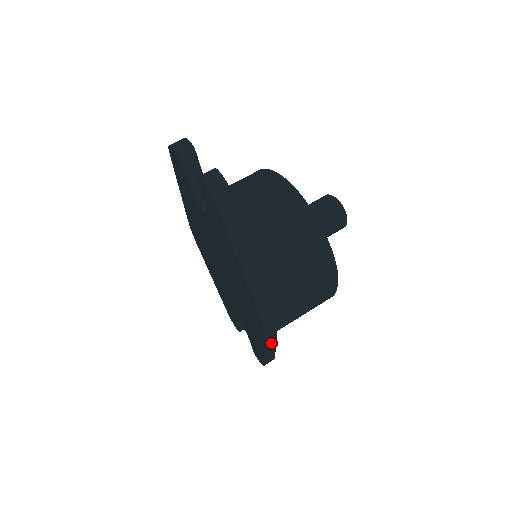
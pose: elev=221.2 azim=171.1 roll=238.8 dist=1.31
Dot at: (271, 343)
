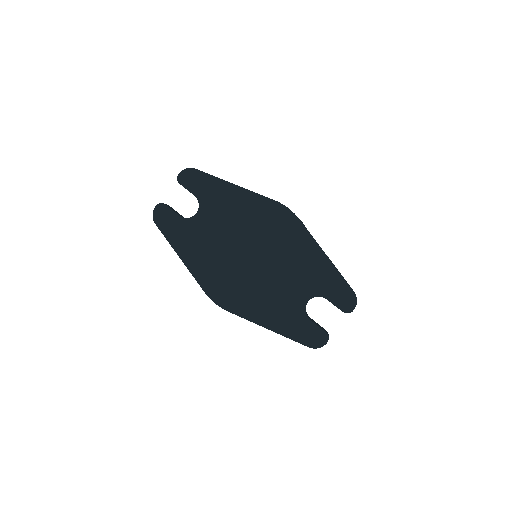
Dot at: occluded
